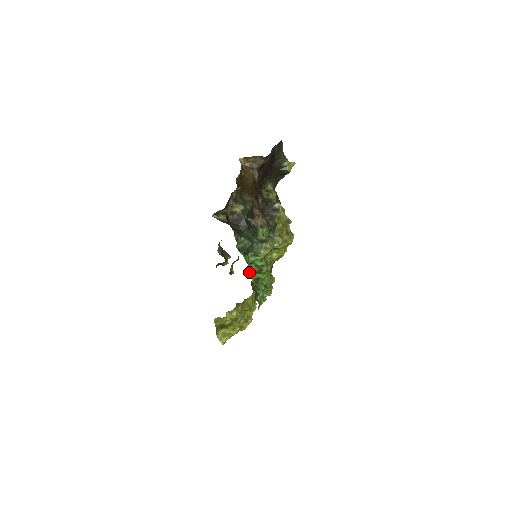
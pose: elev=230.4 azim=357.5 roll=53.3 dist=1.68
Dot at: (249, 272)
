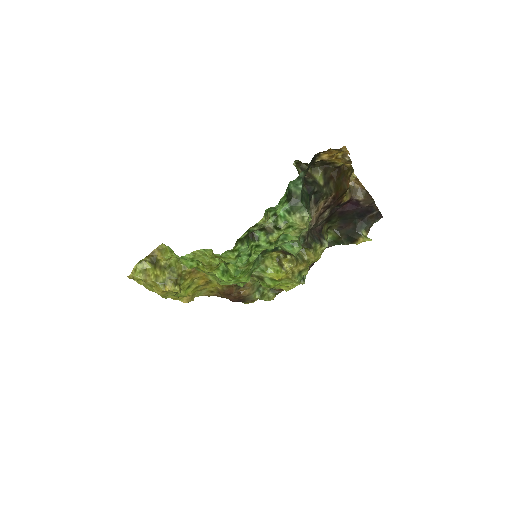
Dot at: (267, 213)
